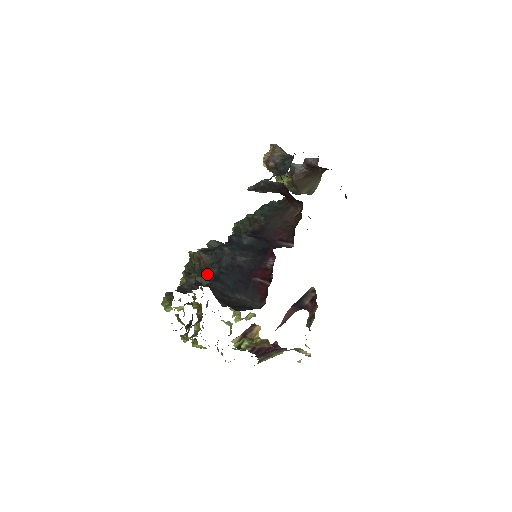
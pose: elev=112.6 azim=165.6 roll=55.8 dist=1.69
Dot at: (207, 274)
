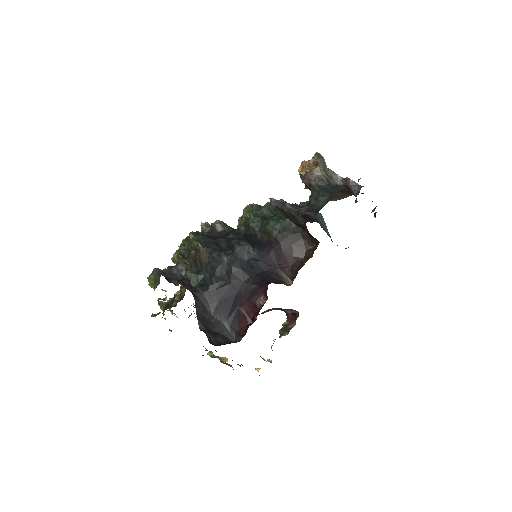
Dot at: (198, 274)
